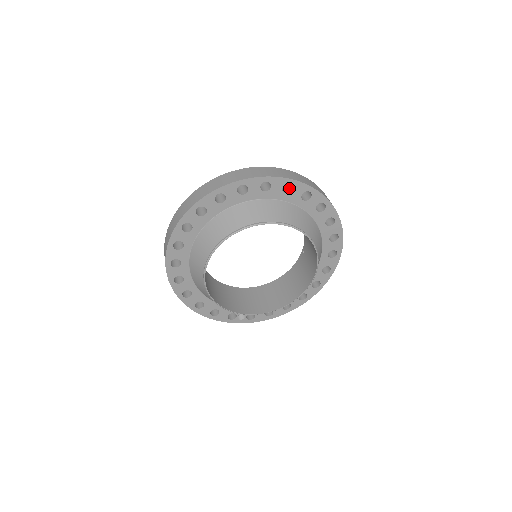
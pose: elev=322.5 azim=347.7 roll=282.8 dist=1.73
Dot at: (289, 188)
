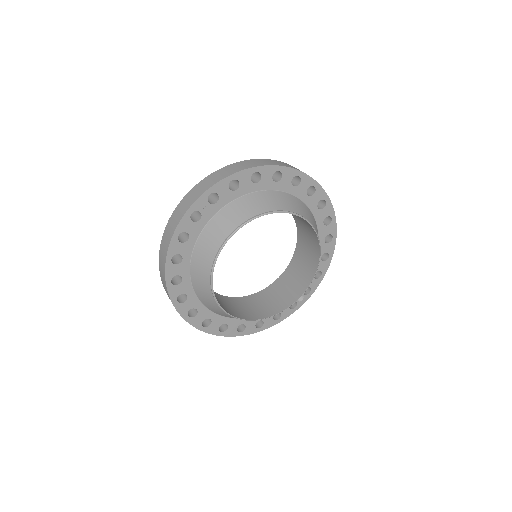
Dot at: (215, 194)
